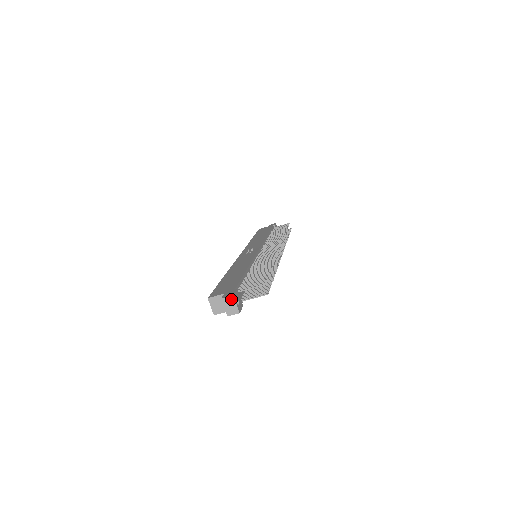
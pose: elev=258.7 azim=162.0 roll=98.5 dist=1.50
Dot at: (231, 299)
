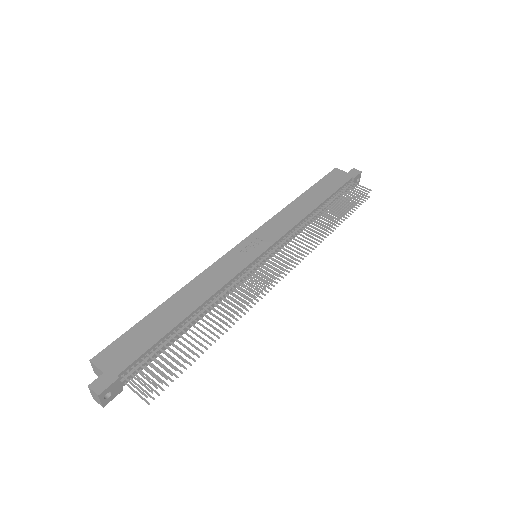
Dot at: (96, 395)
